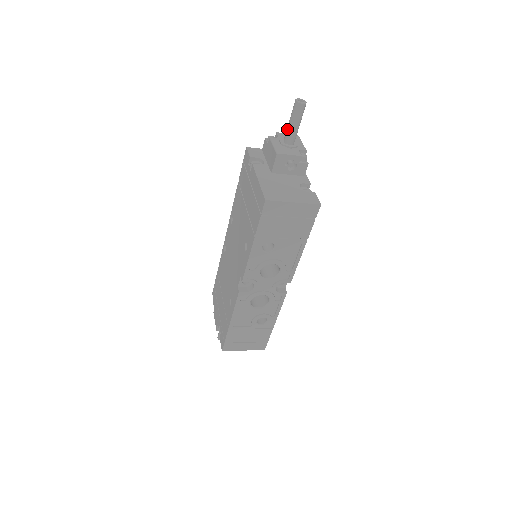
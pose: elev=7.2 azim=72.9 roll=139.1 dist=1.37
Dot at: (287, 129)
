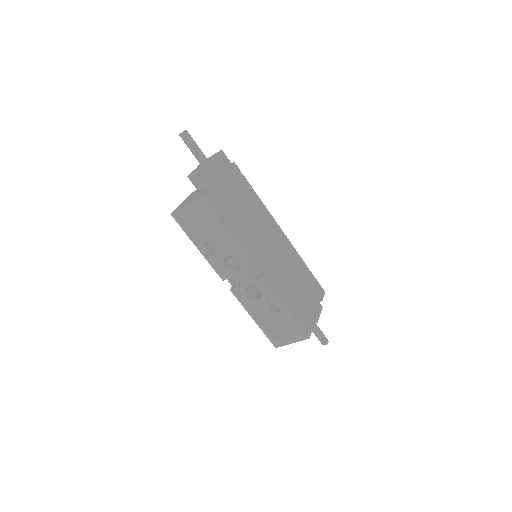
Dot at: (194, 155)
